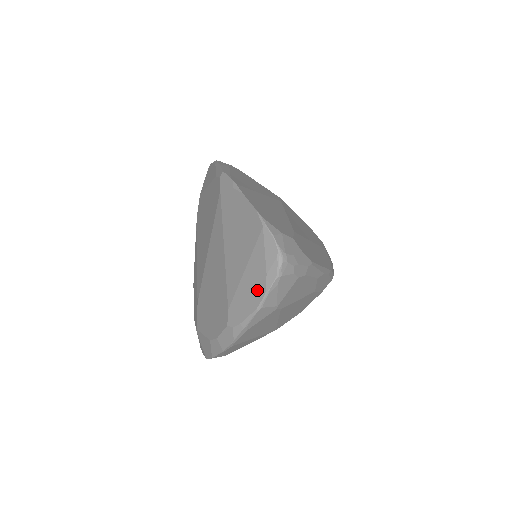
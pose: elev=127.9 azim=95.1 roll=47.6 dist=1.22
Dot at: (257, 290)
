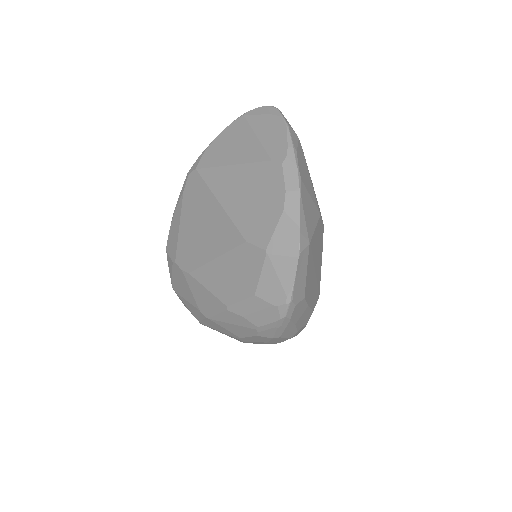
Dot at: (275, 124)
